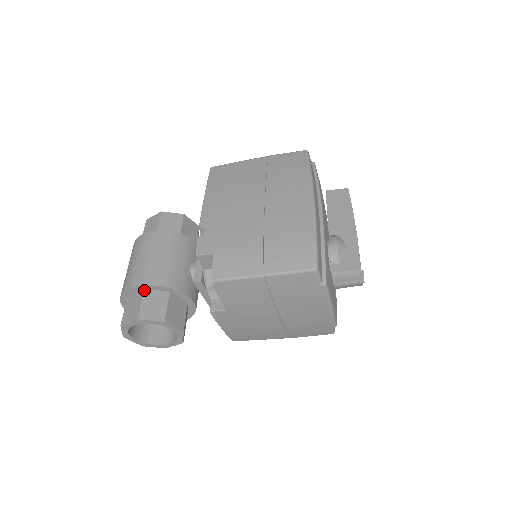
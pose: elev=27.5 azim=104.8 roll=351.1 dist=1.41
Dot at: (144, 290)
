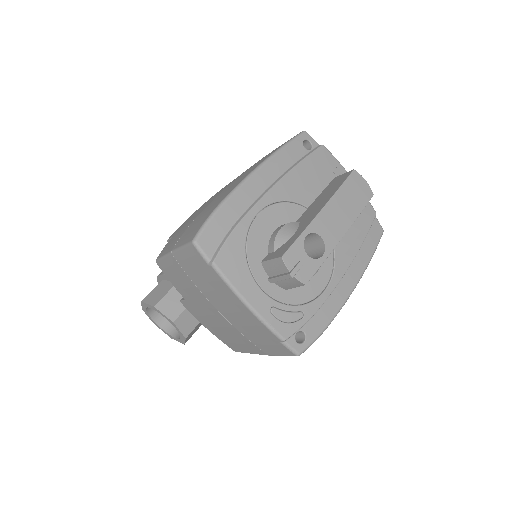
Dot at: (162, 280)
